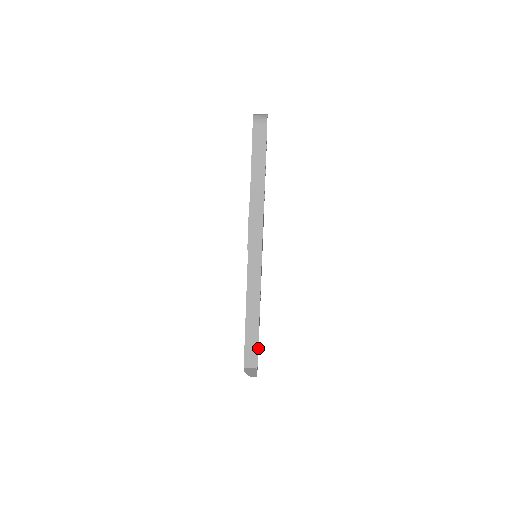
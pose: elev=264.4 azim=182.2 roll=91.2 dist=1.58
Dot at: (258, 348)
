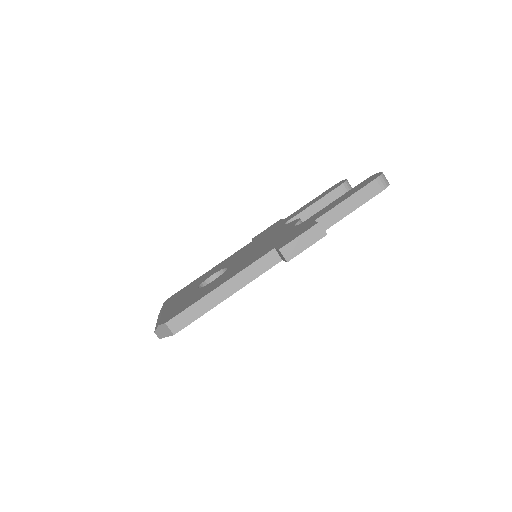
Dot at: occluded
